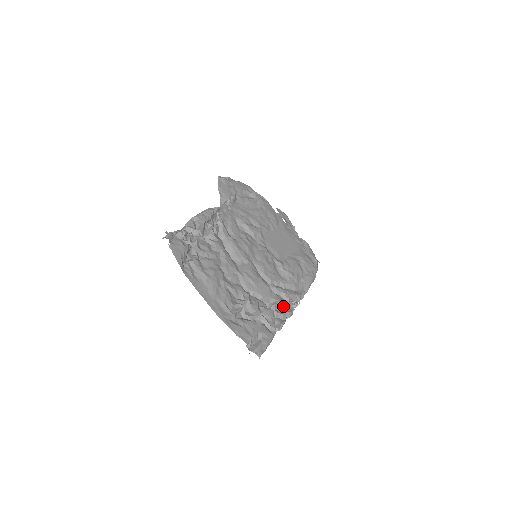
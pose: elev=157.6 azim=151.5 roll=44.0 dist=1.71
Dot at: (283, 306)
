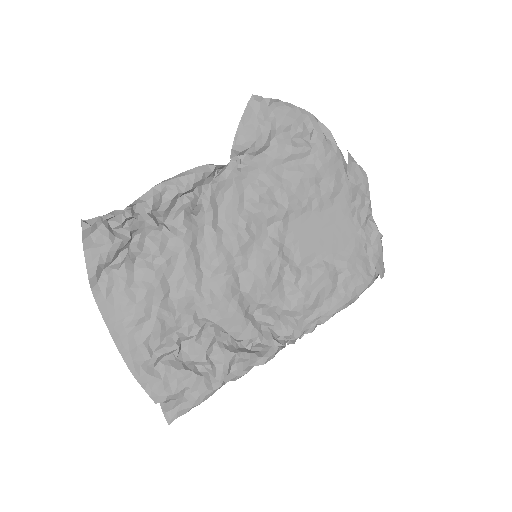
Dot at: occluded
